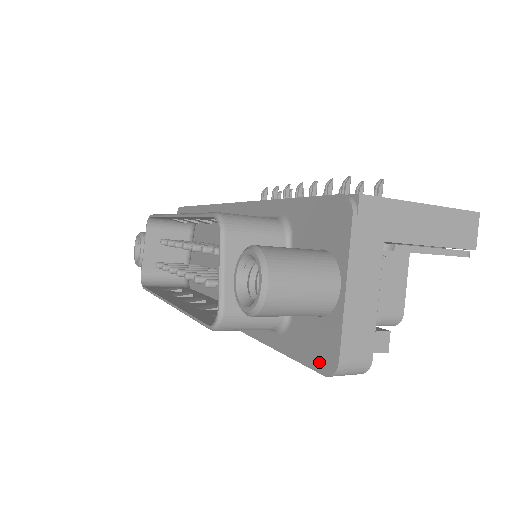
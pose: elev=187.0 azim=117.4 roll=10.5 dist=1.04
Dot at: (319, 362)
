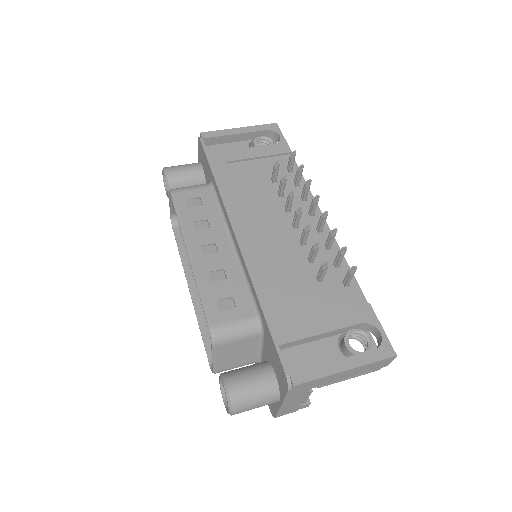
Dot at: occluded
